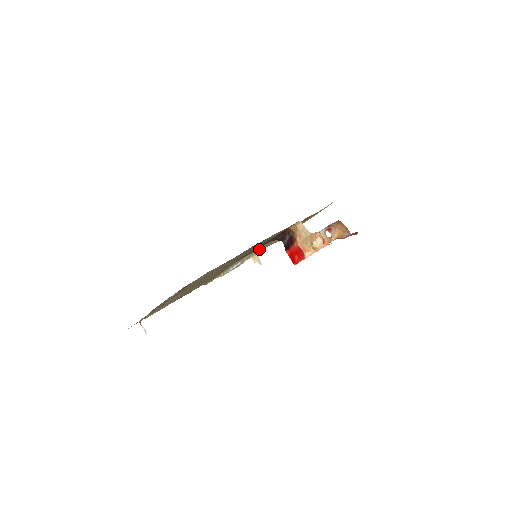
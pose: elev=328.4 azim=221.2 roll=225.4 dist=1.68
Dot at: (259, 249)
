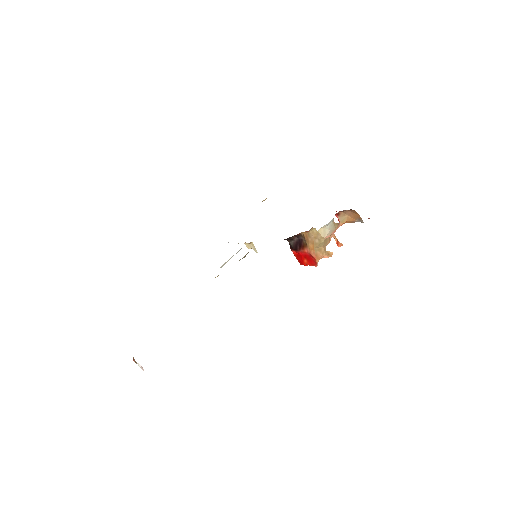
Dot at: occluded
